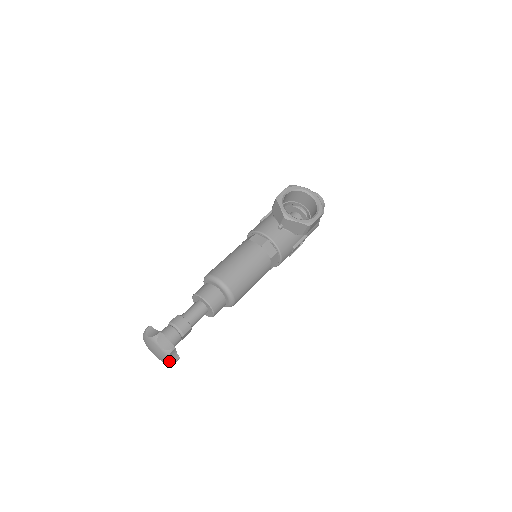
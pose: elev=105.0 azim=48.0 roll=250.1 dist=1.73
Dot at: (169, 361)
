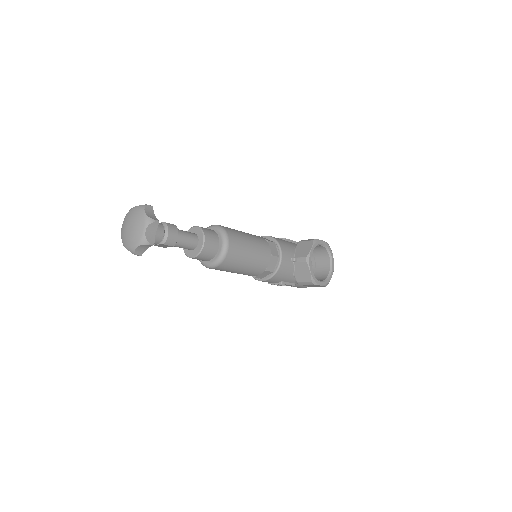
Dot at: (134, 248)
